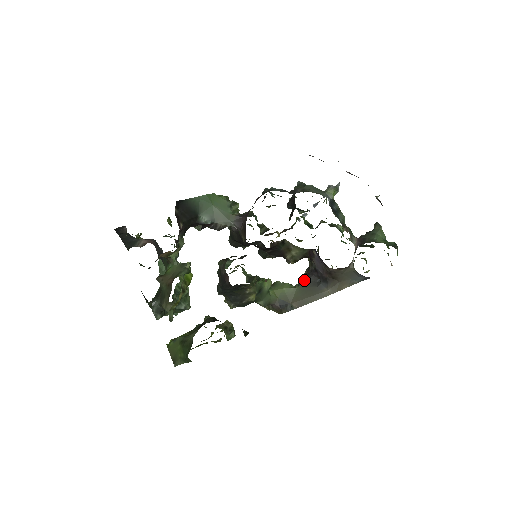
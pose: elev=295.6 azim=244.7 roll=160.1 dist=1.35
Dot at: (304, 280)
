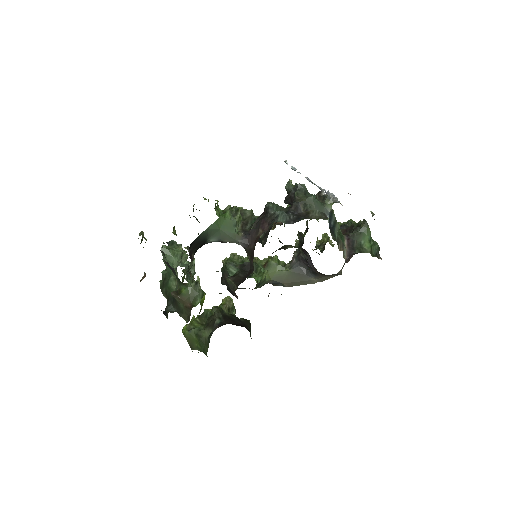
Dot at: (295, 265)
